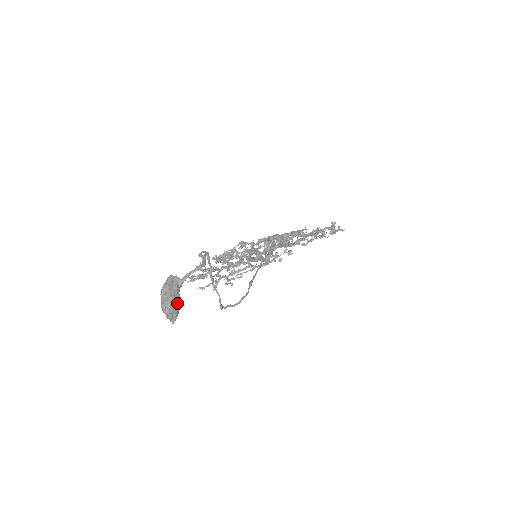
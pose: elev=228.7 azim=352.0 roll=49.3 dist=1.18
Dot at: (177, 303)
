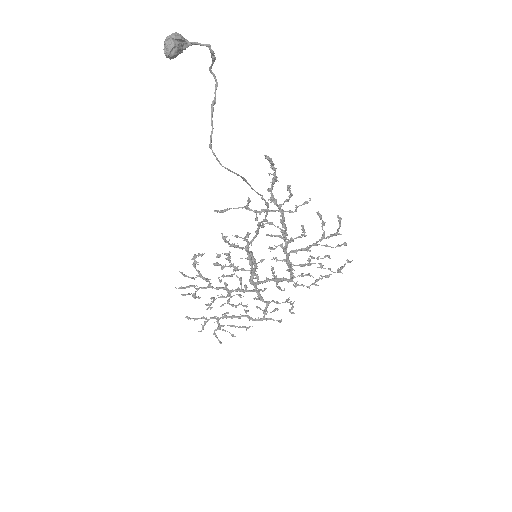
Dot at: (179, 38)
